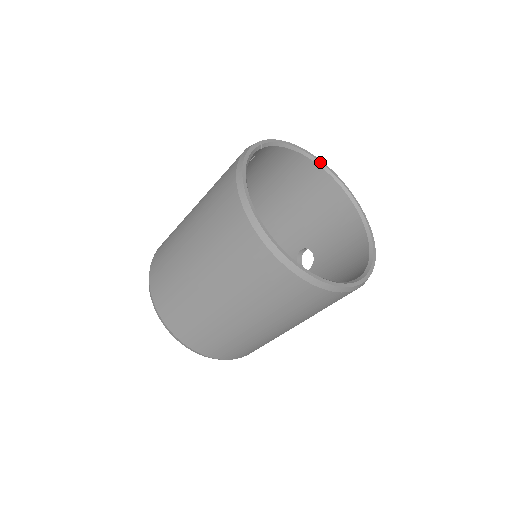
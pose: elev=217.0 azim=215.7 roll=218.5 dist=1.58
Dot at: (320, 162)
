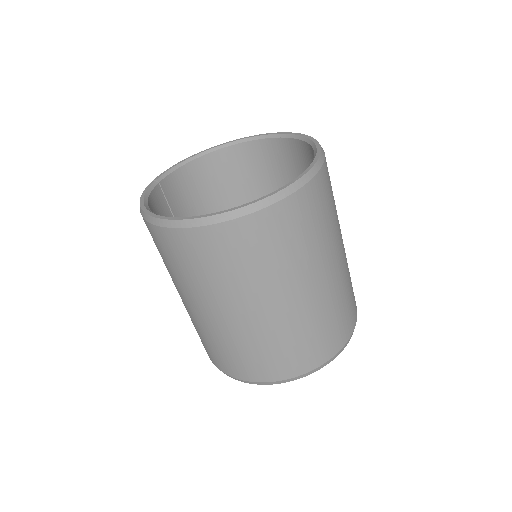
Dot at: (222, 145)
